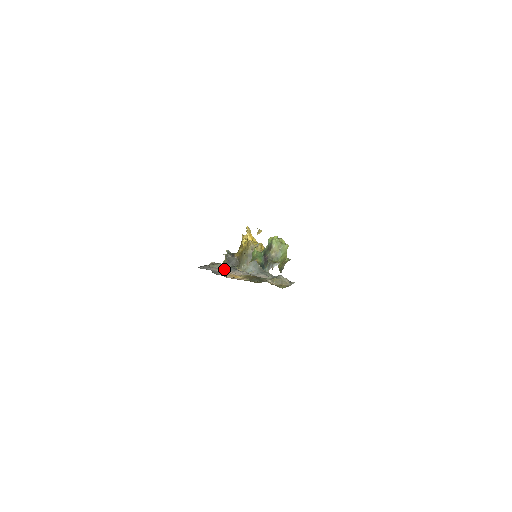
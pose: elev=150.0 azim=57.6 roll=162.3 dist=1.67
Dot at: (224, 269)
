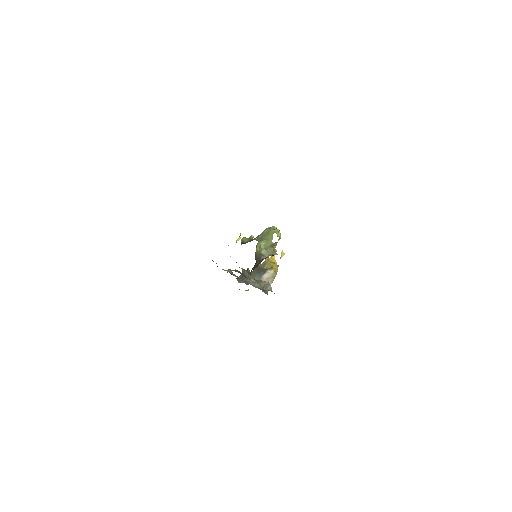
Dot at: (229, 272)
